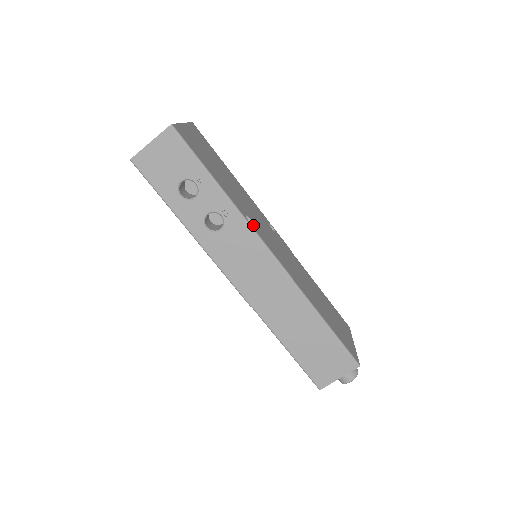
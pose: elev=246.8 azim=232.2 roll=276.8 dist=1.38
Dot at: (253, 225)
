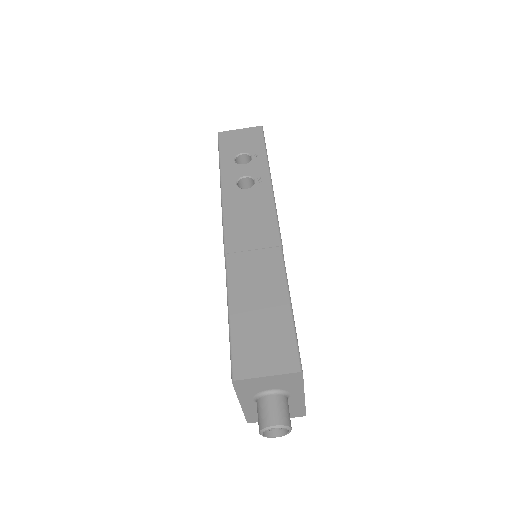
Dot at: occluded
